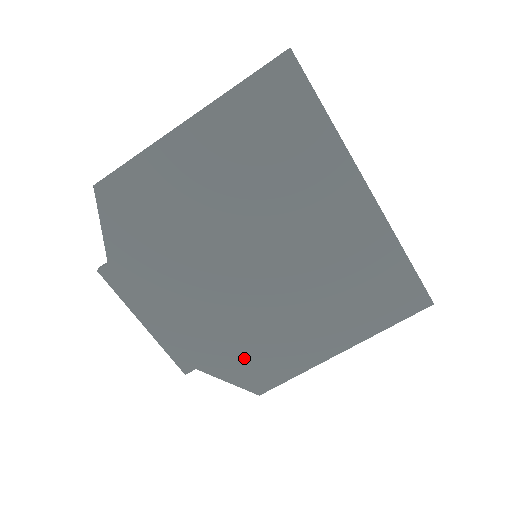
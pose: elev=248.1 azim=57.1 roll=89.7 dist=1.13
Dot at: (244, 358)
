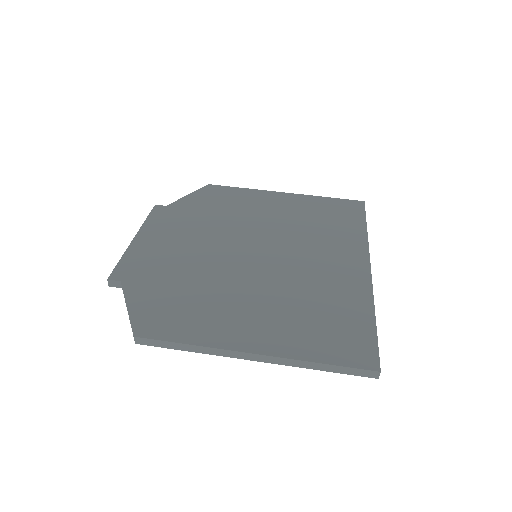
Dot at: (166, 299)
